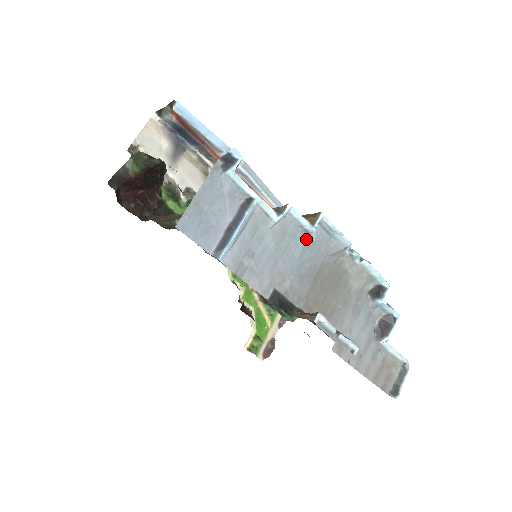
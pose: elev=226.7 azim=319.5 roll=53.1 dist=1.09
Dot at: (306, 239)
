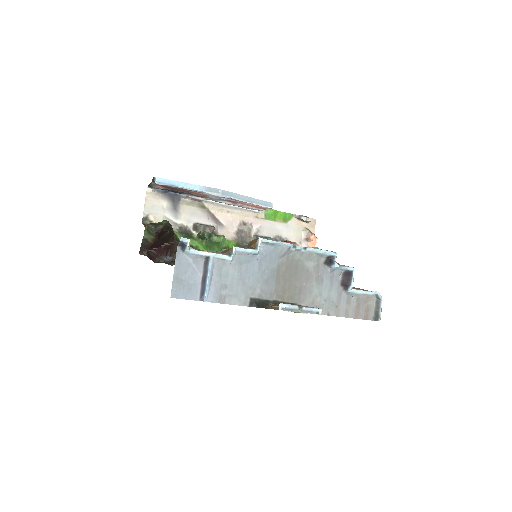
Dot at: (258, 257)
